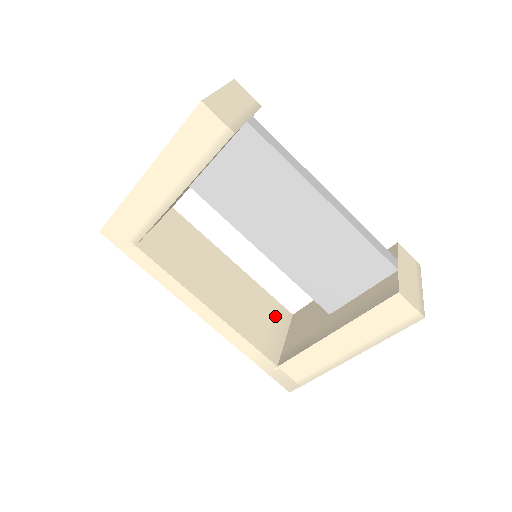
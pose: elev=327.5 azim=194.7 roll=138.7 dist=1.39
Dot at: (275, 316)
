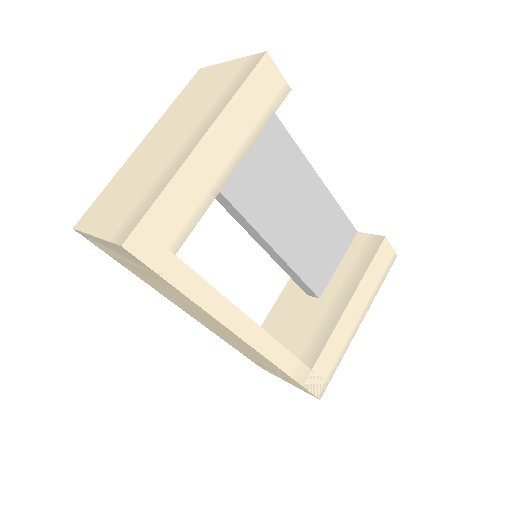
Dot at: occluded
